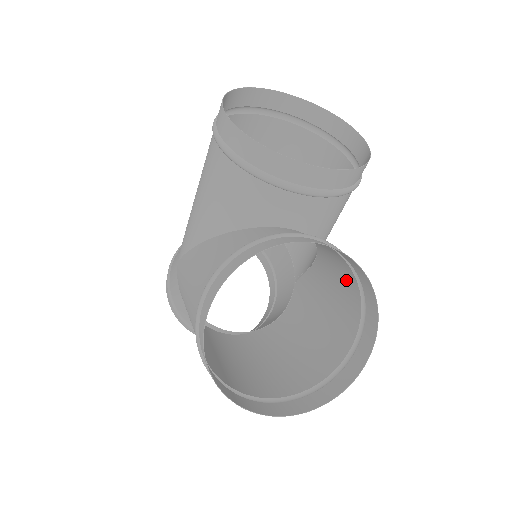
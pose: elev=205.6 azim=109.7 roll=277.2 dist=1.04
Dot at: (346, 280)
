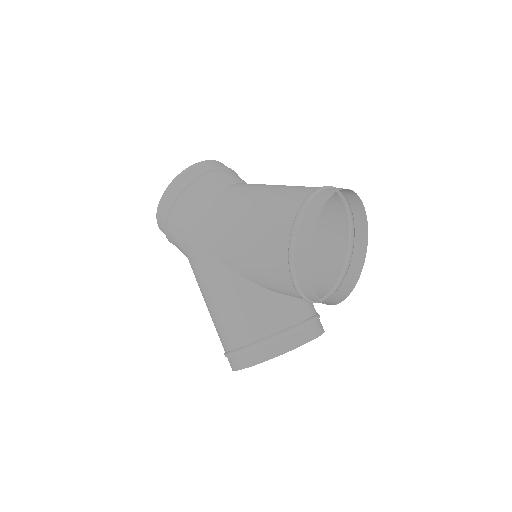
Dot at: occluded
